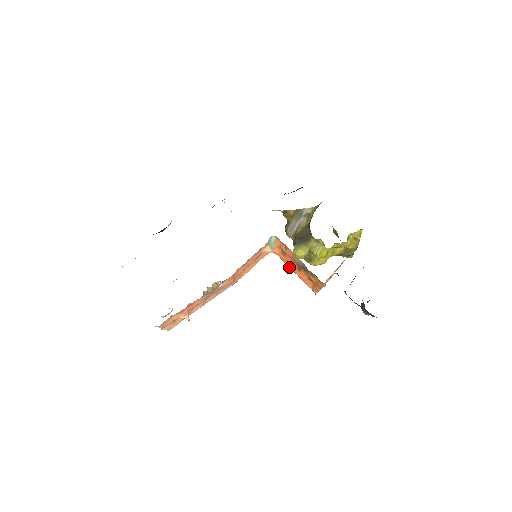
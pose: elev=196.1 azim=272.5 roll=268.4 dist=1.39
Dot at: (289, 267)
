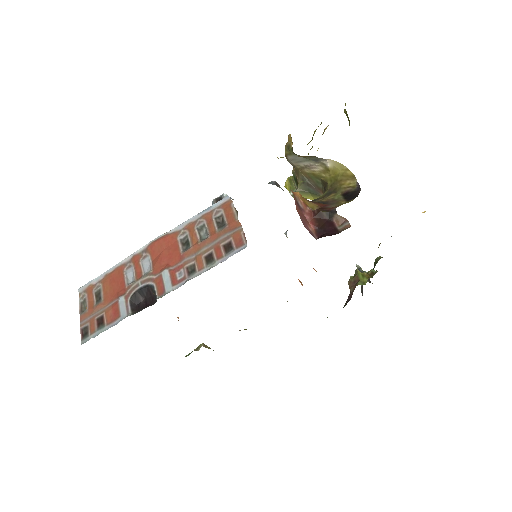
Dot at: occluded
